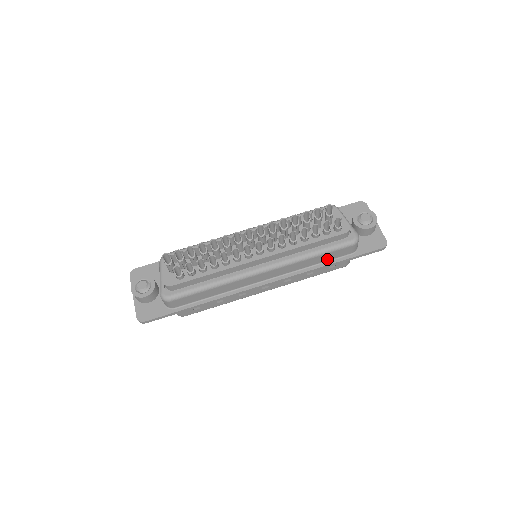
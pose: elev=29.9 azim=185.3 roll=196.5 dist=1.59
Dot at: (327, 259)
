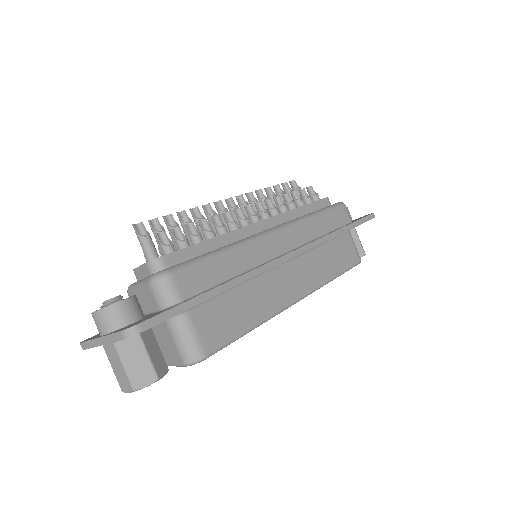
Dot at: (332, 227)
